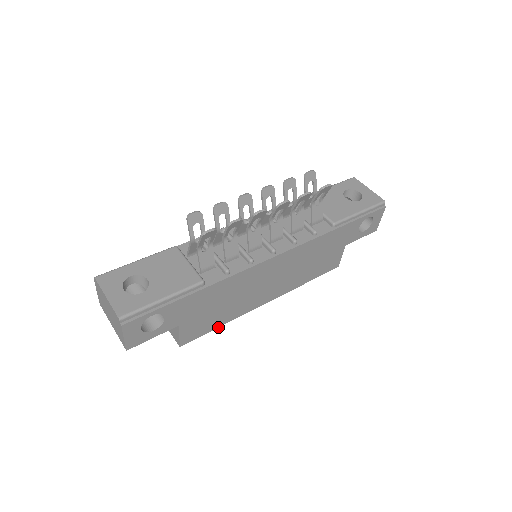
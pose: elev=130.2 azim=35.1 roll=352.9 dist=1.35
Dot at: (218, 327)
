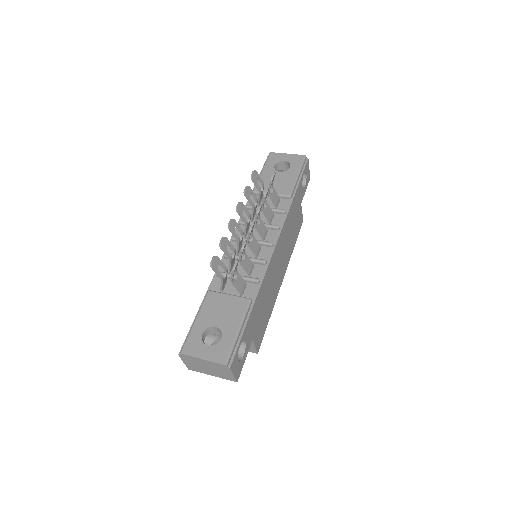
Dot at: occluded
